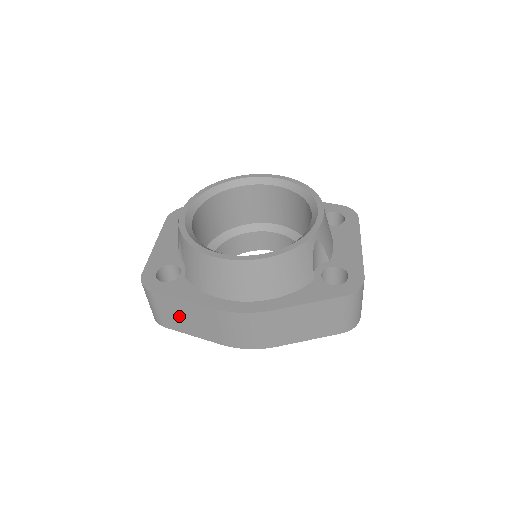
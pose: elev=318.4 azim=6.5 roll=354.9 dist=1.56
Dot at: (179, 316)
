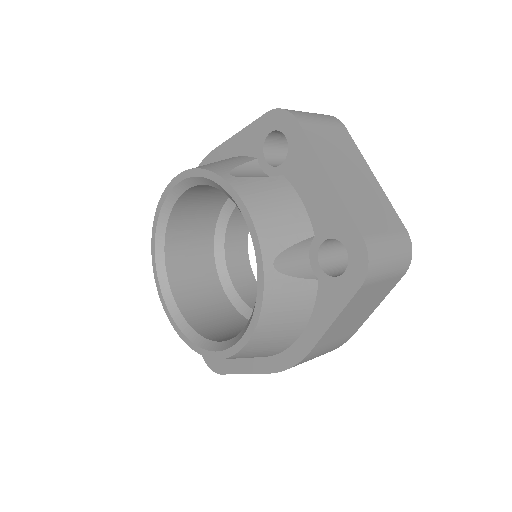
Dot at: occluded
